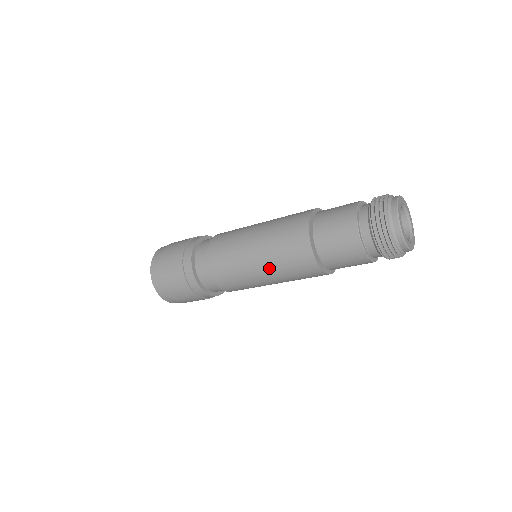
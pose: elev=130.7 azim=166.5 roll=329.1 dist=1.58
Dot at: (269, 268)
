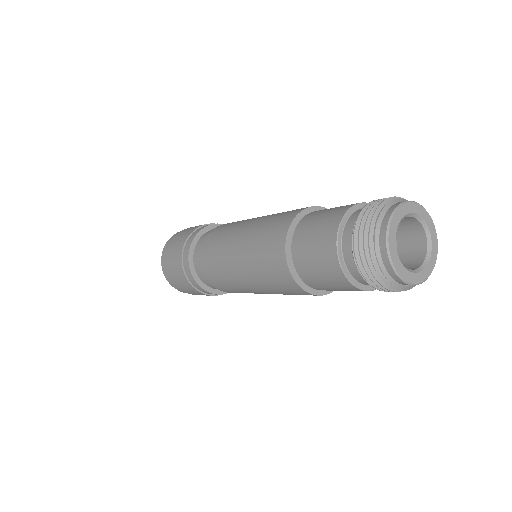
Dot at: (244, 253)
